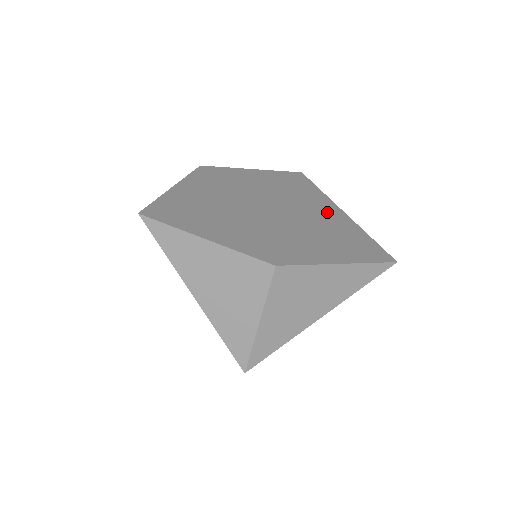
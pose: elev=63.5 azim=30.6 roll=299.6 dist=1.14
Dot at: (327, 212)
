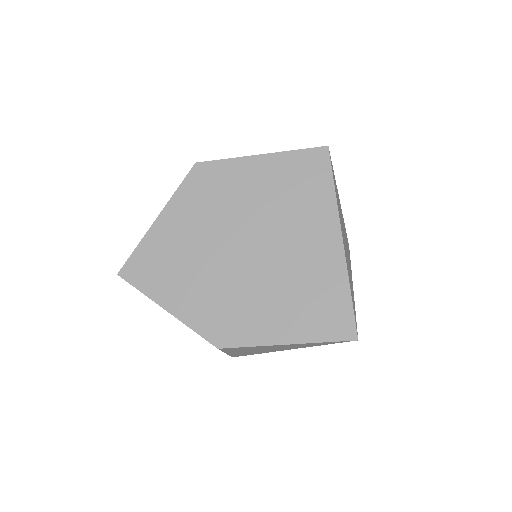
Dot at: (318, 246)
